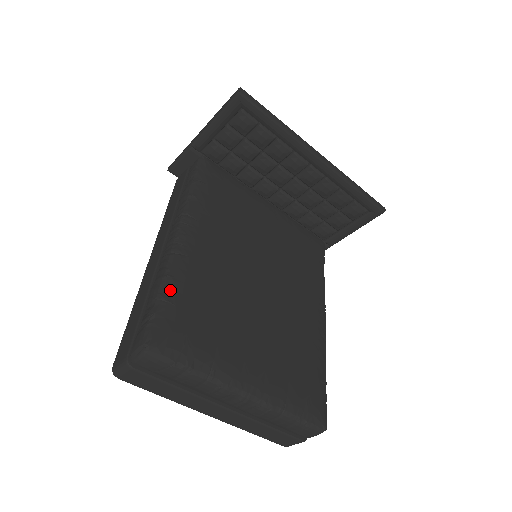
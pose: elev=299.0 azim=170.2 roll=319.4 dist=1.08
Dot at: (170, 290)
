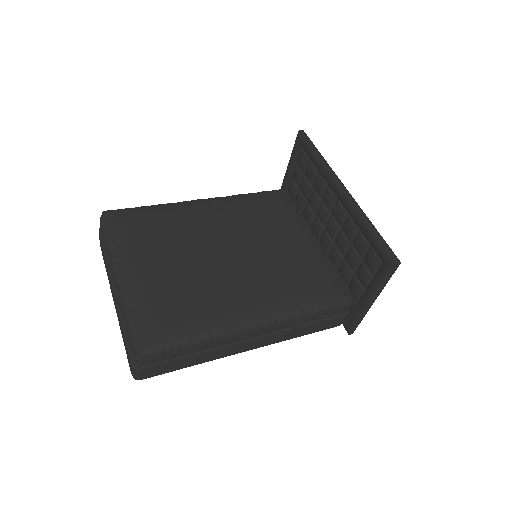
Dot at: (151, 207)
